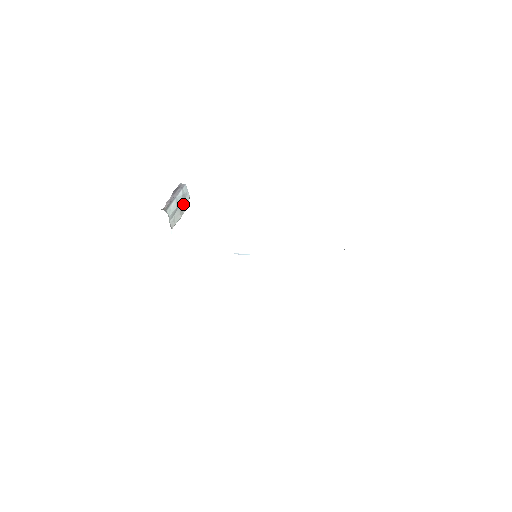
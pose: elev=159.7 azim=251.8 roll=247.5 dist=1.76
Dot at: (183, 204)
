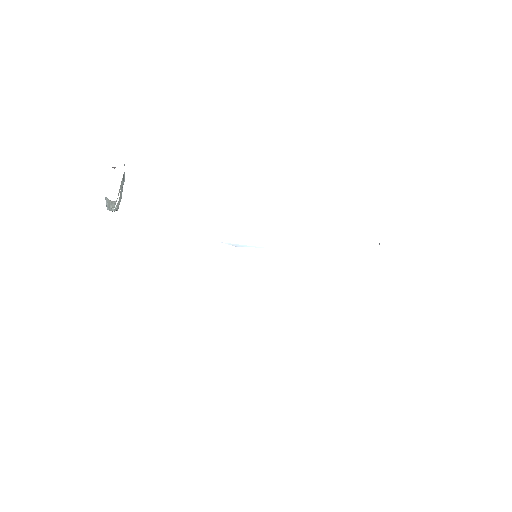
Dot at: occluded
